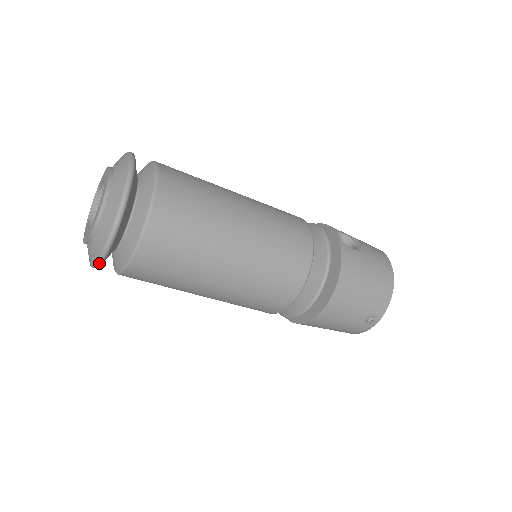
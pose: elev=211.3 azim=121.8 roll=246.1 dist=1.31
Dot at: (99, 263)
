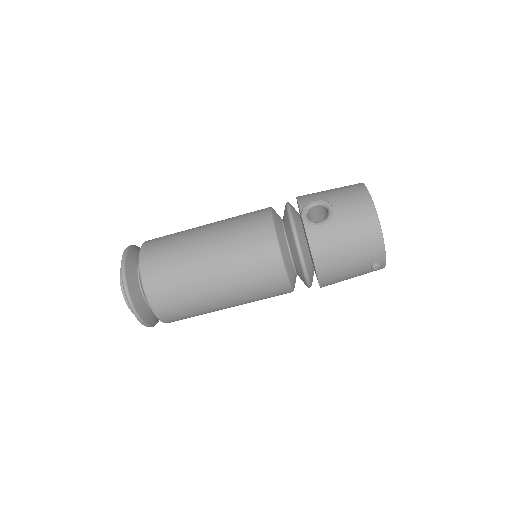
Dot at: occluded
